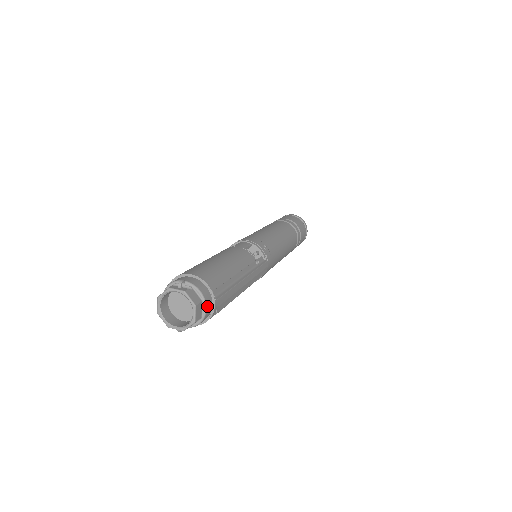
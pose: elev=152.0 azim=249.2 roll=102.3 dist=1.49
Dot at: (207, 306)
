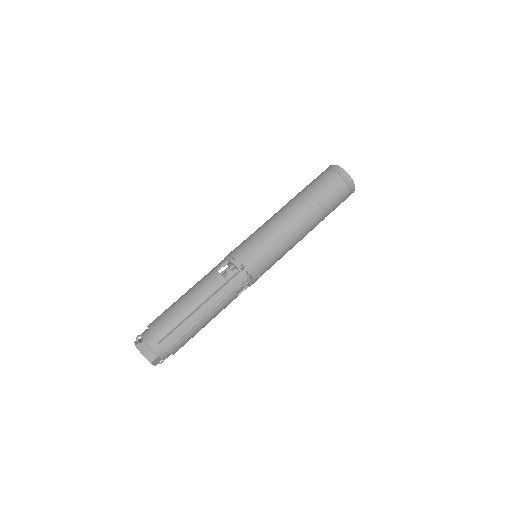
Dot at: (155, 350)
